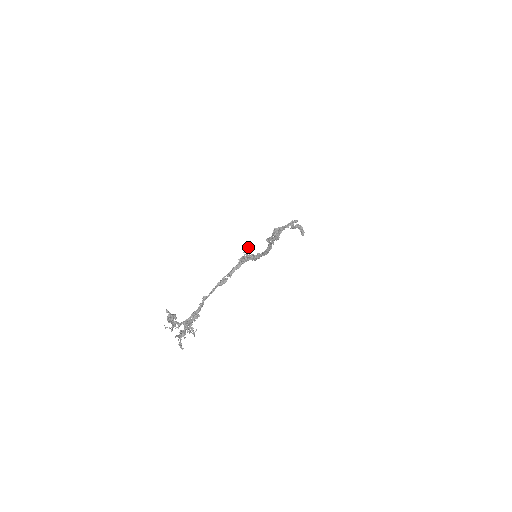
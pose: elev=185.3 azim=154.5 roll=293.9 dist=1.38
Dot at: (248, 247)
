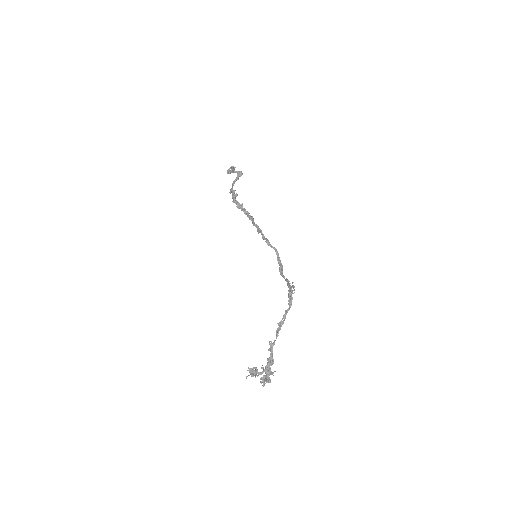
Dot at: (289, 284)
